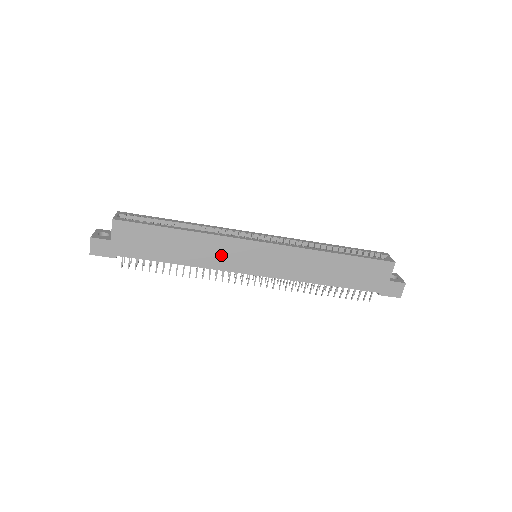
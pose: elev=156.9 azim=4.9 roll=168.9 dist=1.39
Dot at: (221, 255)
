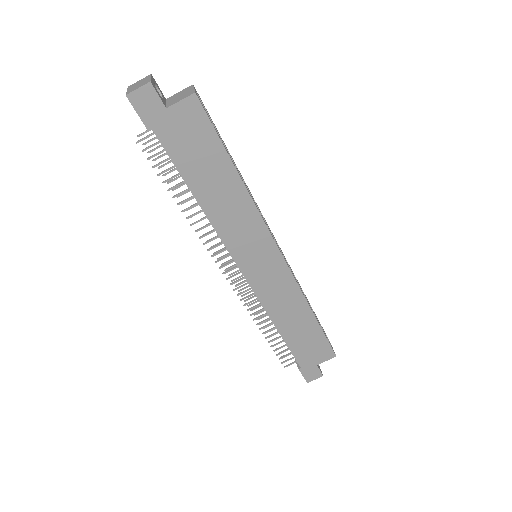
Dot at: (240, 230)
